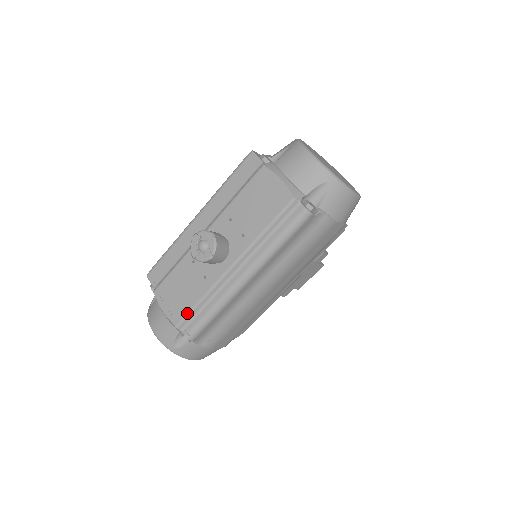
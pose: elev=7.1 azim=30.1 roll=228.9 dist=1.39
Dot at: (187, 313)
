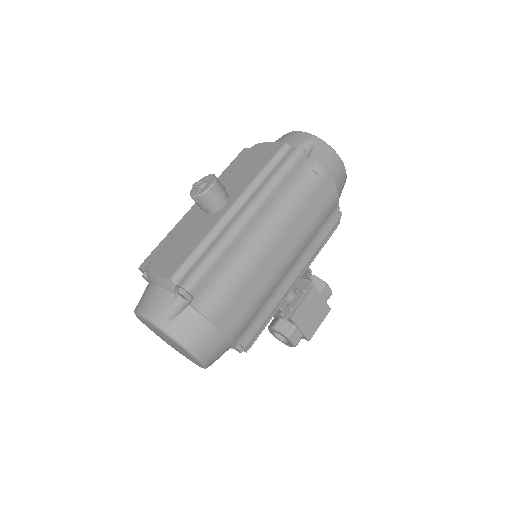
Dot at: (184, 260)
